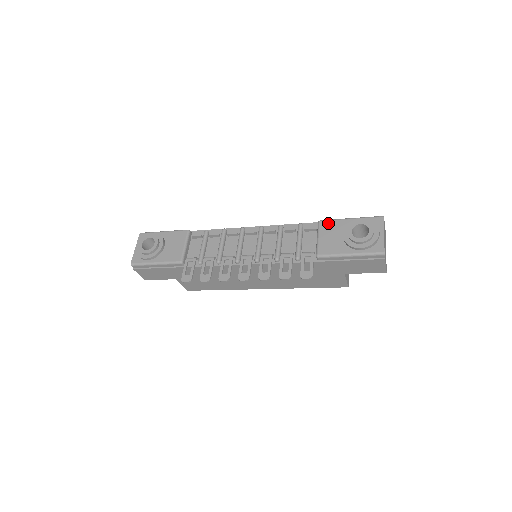
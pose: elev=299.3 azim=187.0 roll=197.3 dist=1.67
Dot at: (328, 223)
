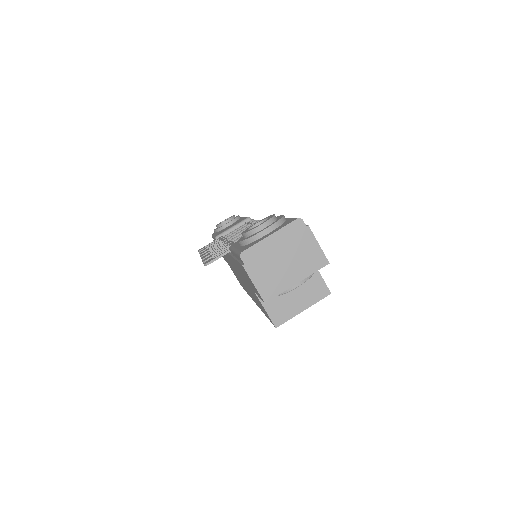
Dot at: occluded
